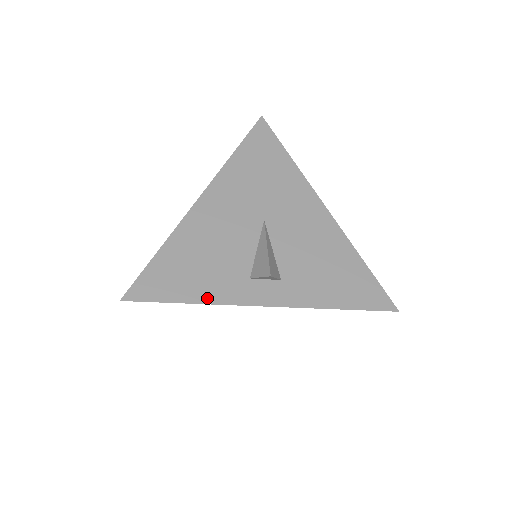
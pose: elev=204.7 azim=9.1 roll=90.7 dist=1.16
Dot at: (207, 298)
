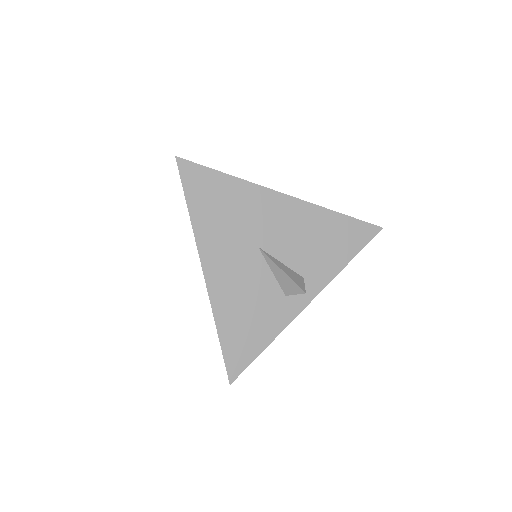
Dot at: (274, 333)
